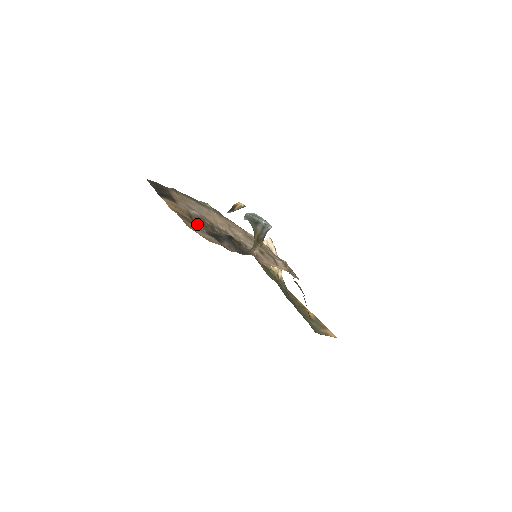
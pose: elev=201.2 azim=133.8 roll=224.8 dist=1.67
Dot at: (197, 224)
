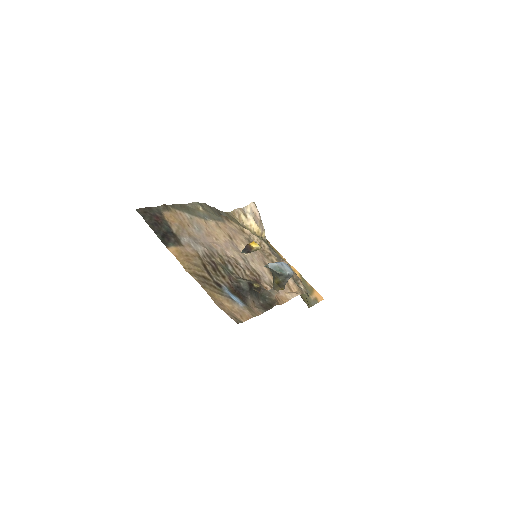
Dot at: (215, 279)
